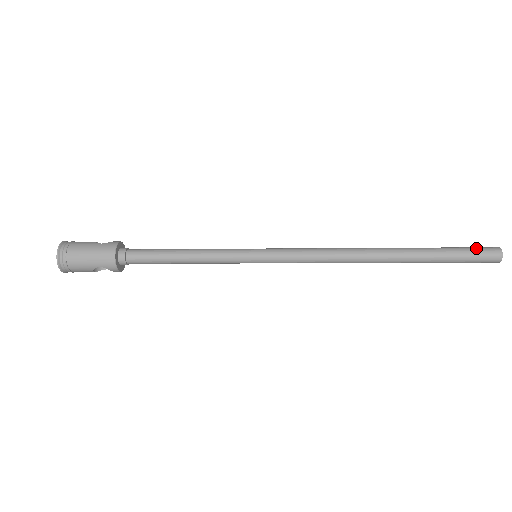
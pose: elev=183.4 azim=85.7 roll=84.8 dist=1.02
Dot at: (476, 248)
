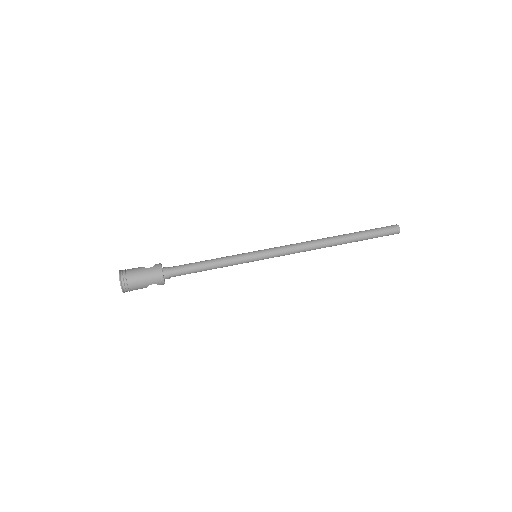
Dot at: (385, 228)
